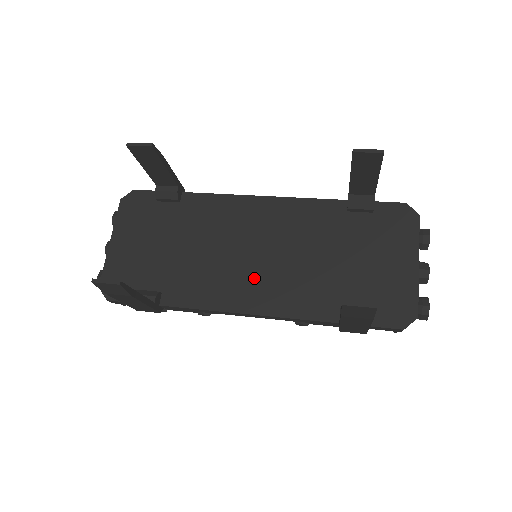
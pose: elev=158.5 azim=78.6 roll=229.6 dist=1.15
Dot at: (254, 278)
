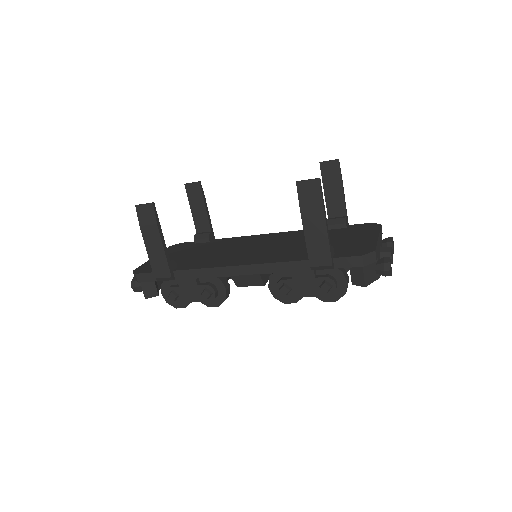
Dot at: (250, 255)
